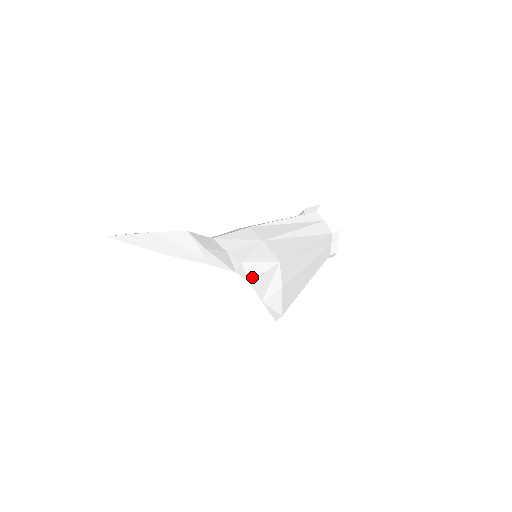
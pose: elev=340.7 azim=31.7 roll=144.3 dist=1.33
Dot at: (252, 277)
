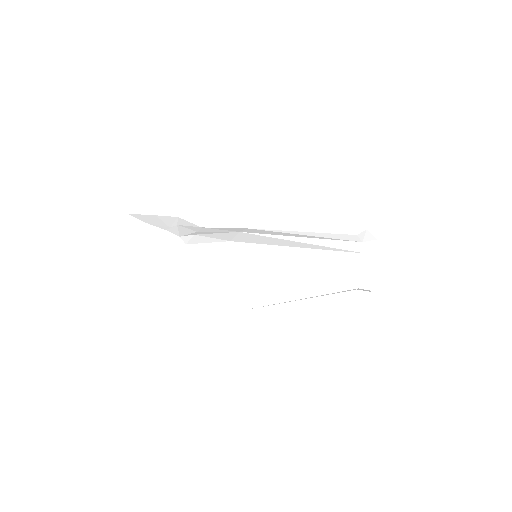
Dot at: (192, 243)
